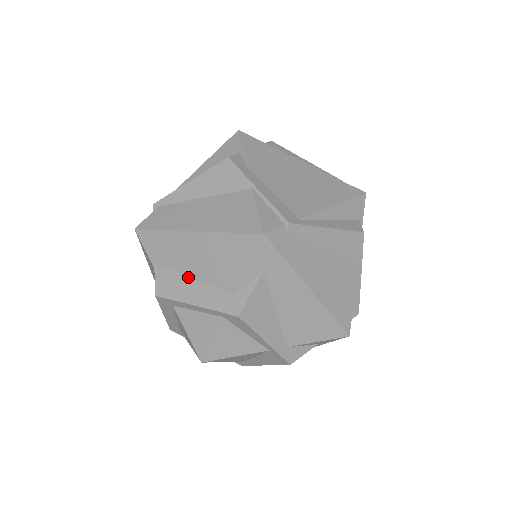
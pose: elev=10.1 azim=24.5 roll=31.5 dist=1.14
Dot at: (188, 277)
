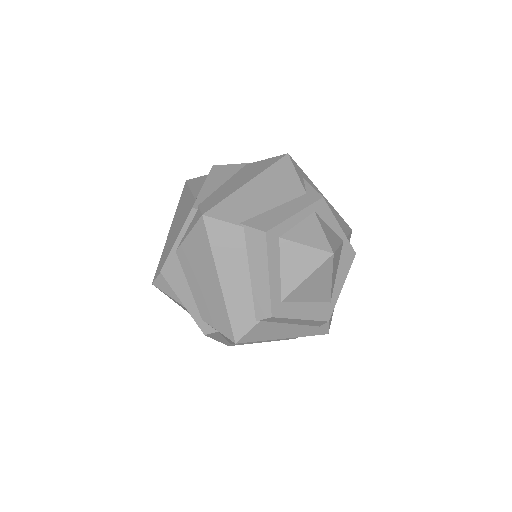
Dot at: (271, 209)
